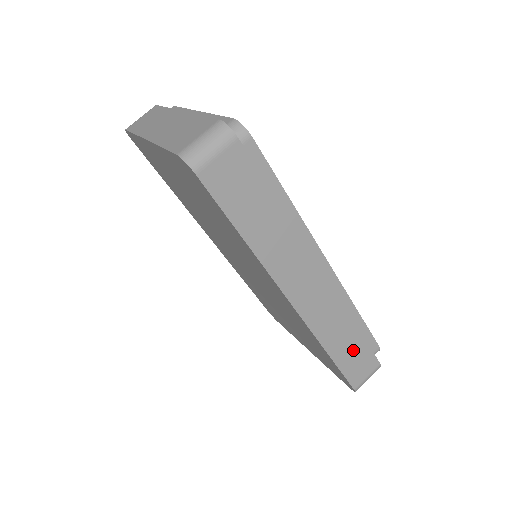
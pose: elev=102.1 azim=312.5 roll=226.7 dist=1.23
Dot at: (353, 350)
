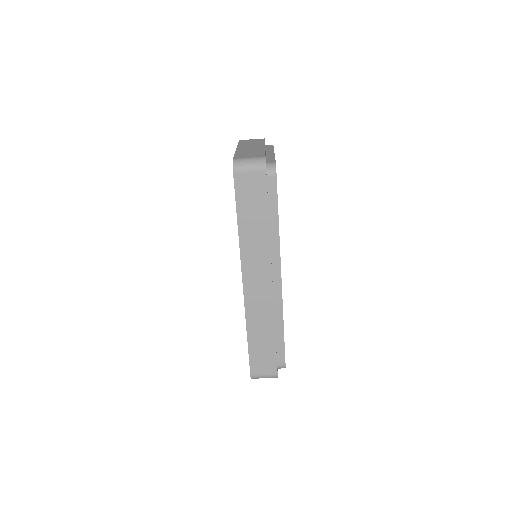
Dot at: (264, 347)
